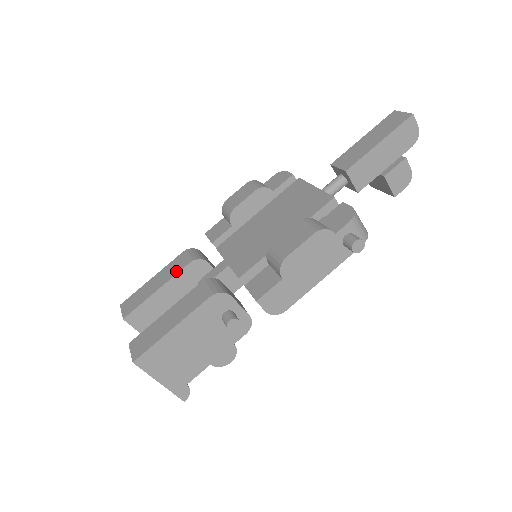
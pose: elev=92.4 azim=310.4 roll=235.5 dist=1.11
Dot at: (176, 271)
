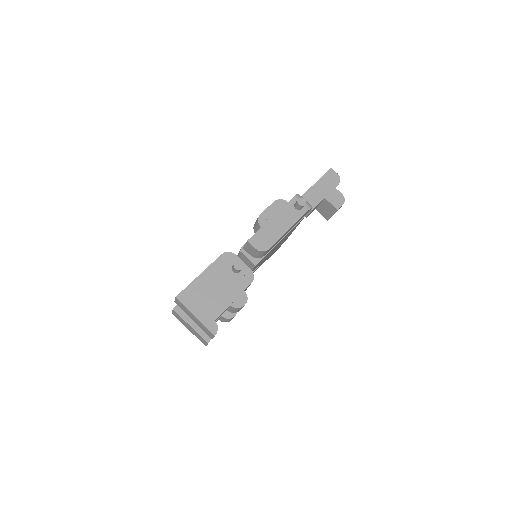
Dot at: occluded
